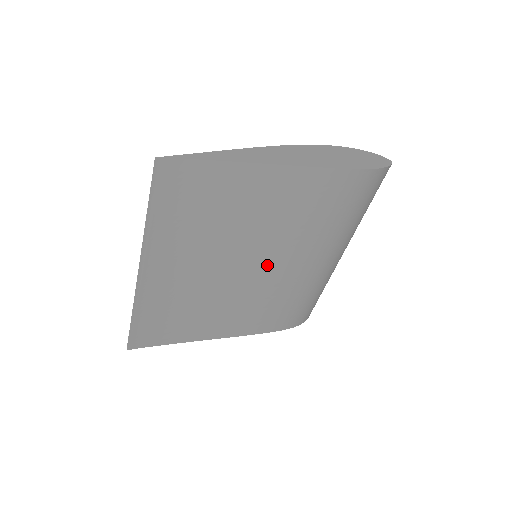
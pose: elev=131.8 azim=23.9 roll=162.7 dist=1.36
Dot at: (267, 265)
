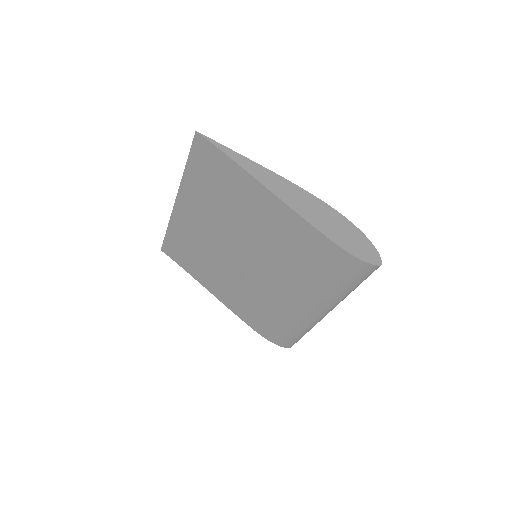
Dot at: (254, 266)
